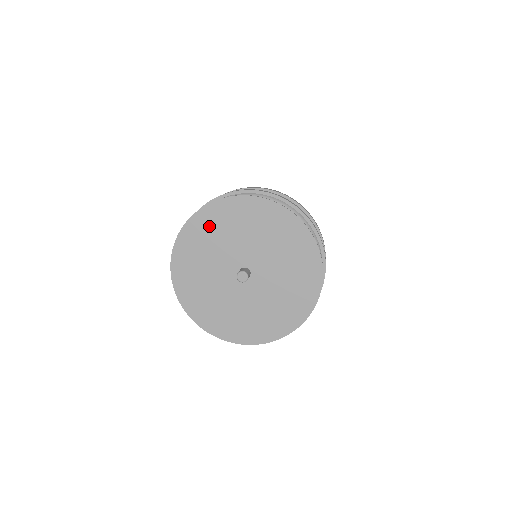
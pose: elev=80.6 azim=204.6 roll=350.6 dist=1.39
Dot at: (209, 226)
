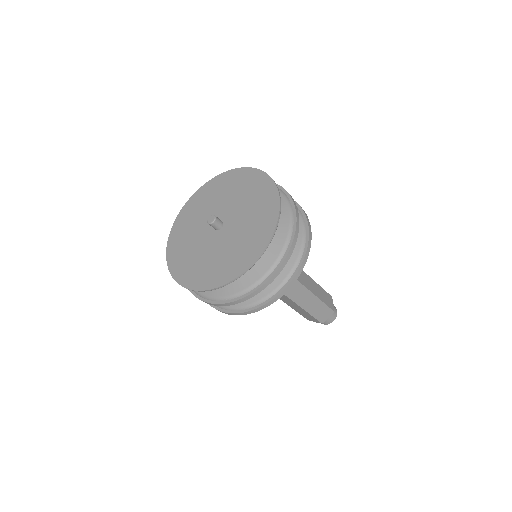
Dot at: (229, 182)
